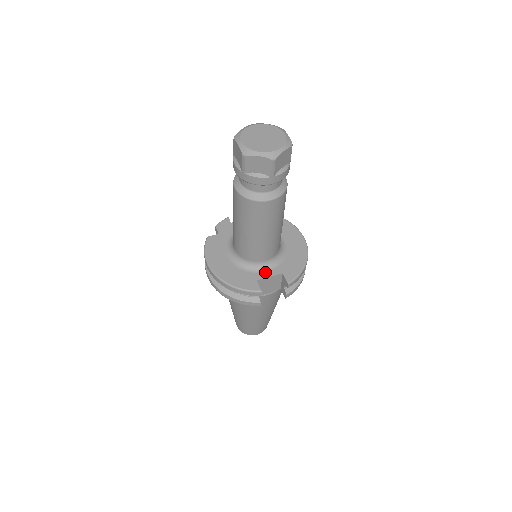
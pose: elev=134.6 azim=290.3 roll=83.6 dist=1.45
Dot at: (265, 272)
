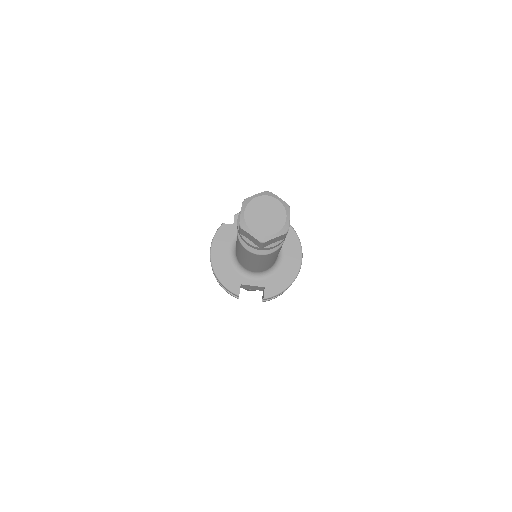
Dot at: (251, 280)
